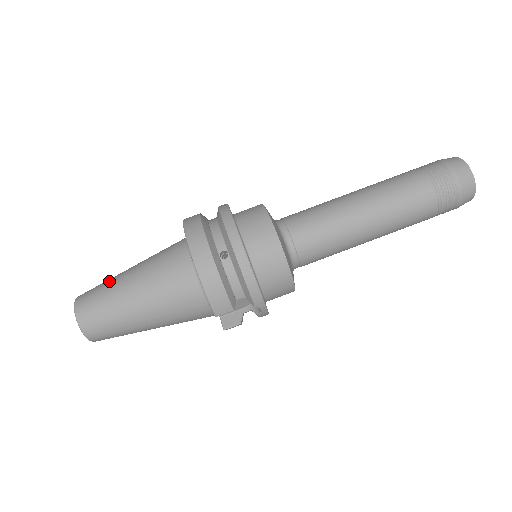
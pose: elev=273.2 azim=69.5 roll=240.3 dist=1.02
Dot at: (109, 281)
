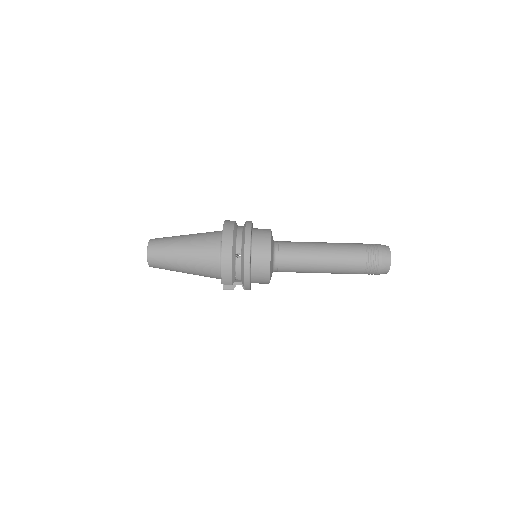
Dot at: (171, 239)
